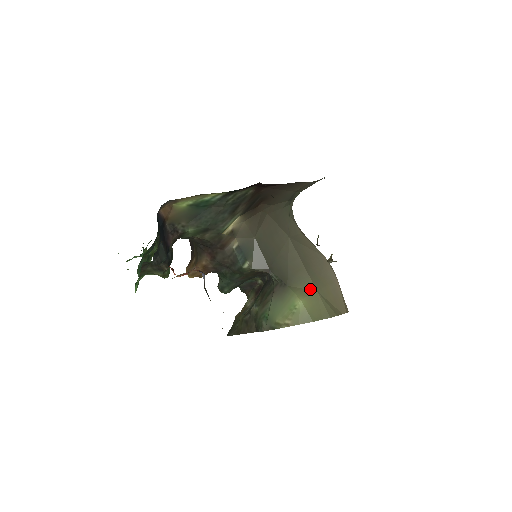
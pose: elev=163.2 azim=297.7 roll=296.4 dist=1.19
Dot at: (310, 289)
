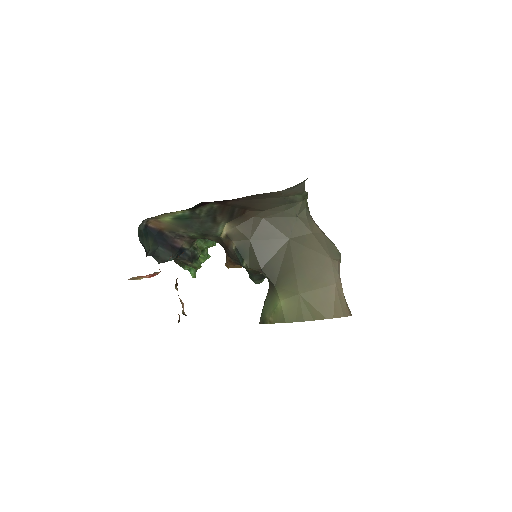
Dot at: (293, 291)
